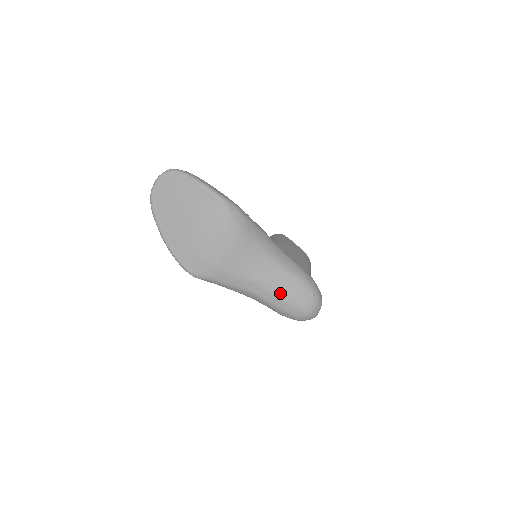
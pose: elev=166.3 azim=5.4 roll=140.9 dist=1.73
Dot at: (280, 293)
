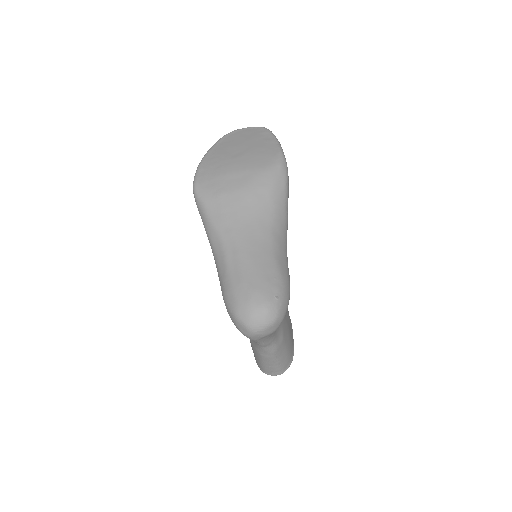
Dot at: (248, 266)
